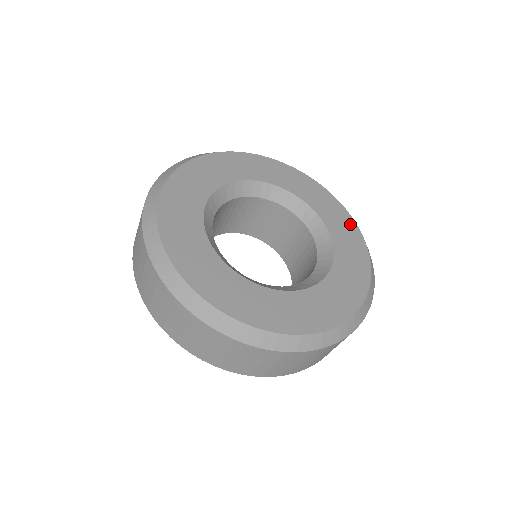
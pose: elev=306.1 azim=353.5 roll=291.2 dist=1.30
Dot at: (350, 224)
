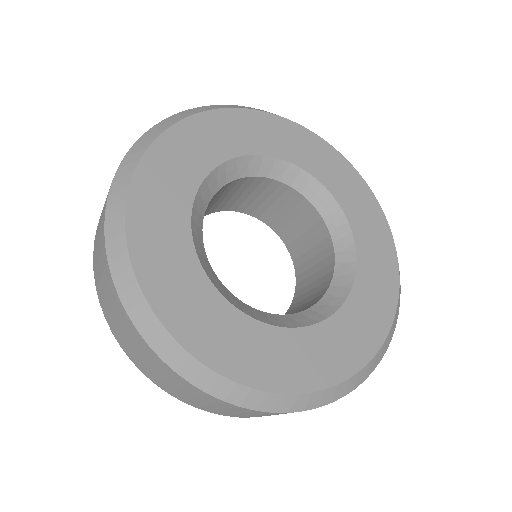
Dot at: (390, 262)
